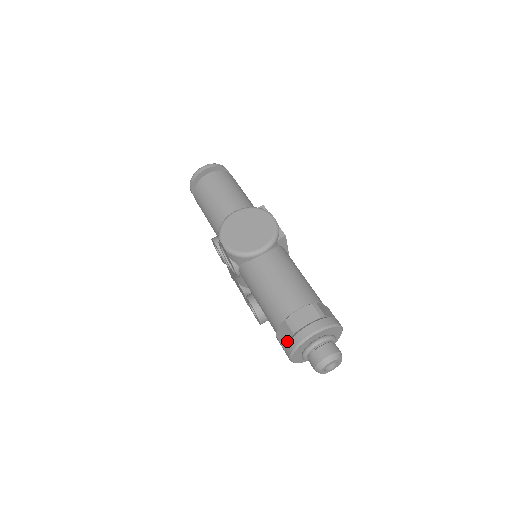
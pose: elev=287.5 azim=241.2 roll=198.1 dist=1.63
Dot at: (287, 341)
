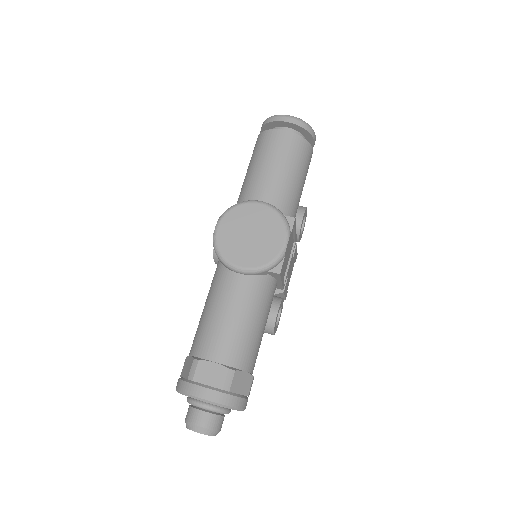
Dot at: (184, 375)
